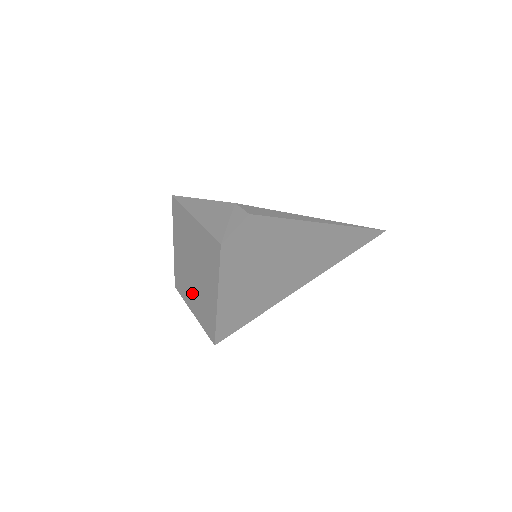
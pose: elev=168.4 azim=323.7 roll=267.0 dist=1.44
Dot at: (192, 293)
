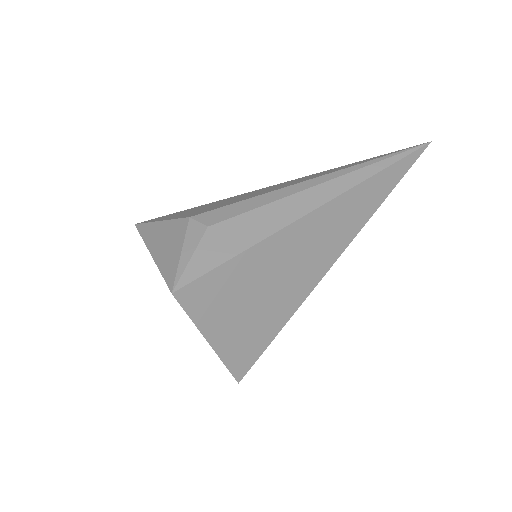
Dot at: occluded
